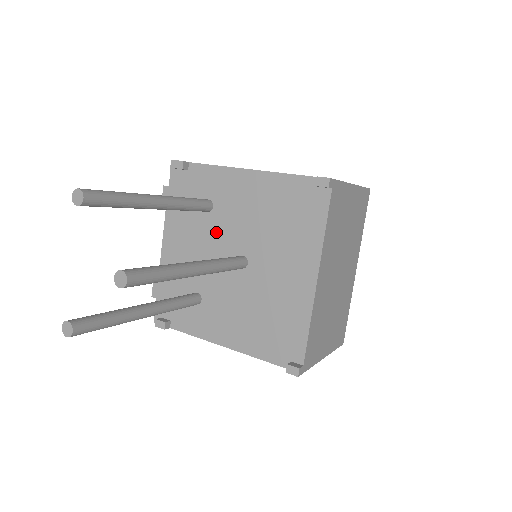
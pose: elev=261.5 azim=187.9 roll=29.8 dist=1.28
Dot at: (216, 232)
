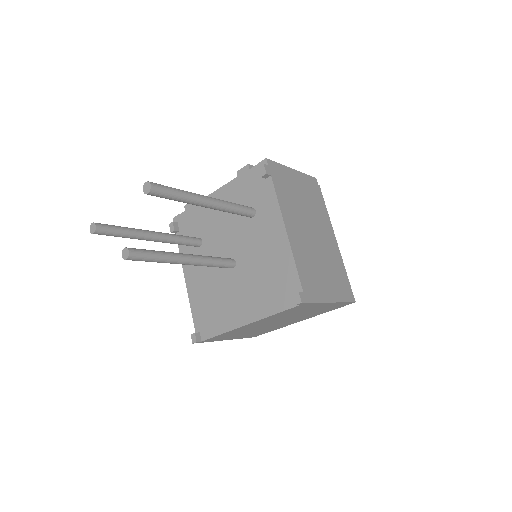
Dot at: (240, 231)
